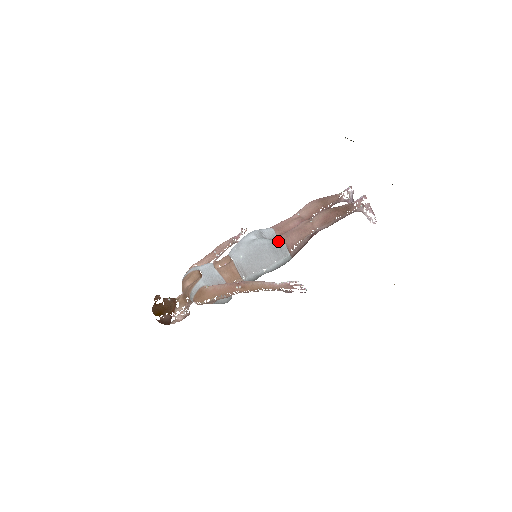
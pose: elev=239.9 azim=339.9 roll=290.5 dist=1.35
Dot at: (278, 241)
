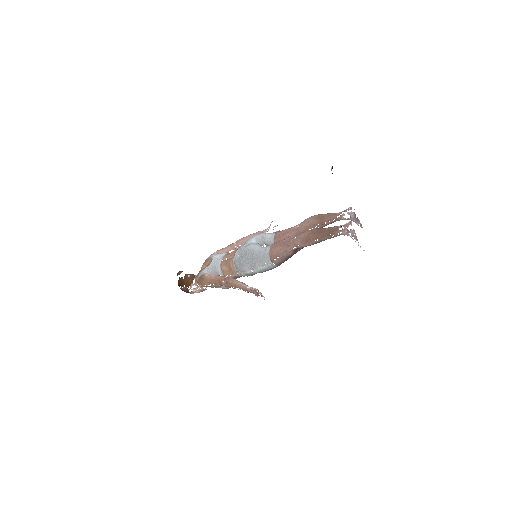
Dot at: (265, 250)
